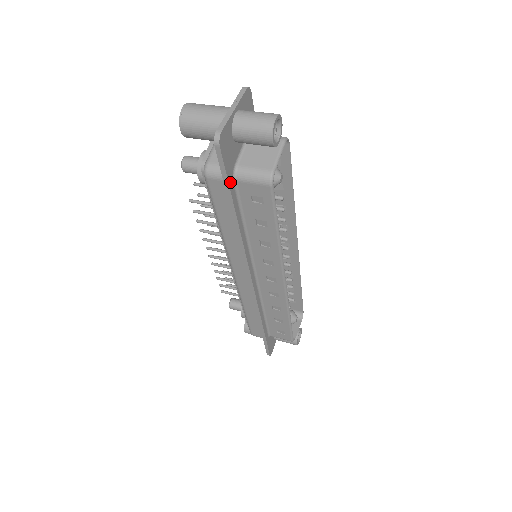
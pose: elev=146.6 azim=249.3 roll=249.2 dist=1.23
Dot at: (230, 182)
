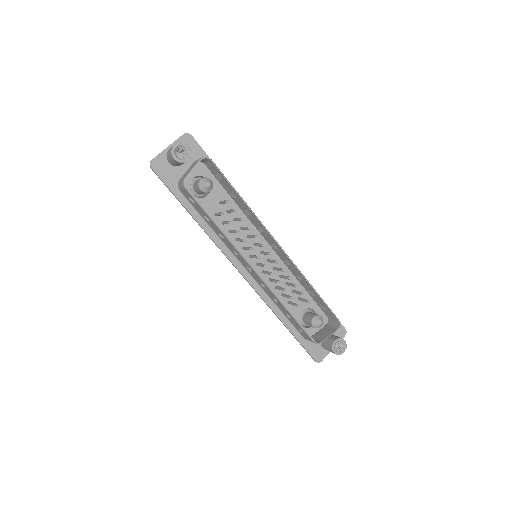
Dot at: (174, 191)
